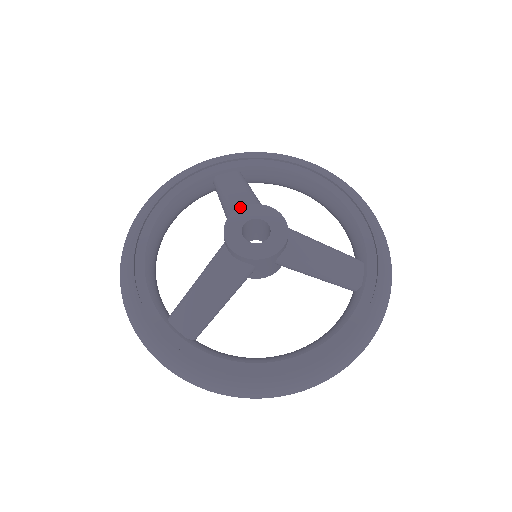
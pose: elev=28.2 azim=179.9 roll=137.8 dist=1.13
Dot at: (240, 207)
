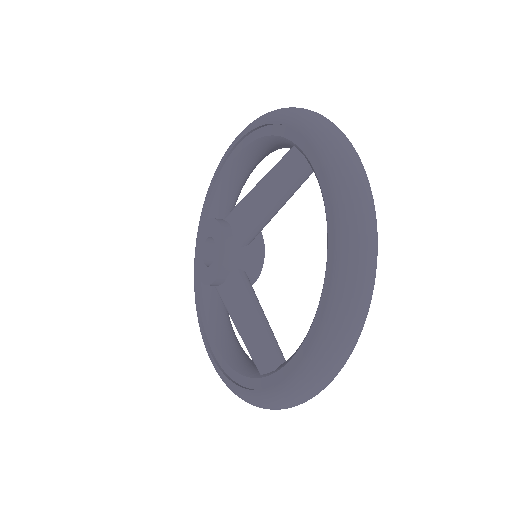
Dot at: (195, 254)
